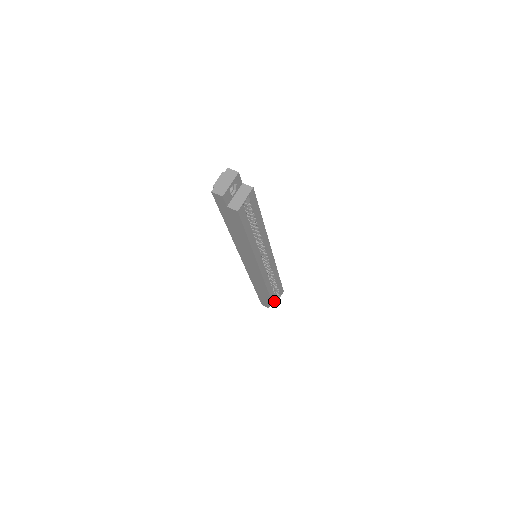
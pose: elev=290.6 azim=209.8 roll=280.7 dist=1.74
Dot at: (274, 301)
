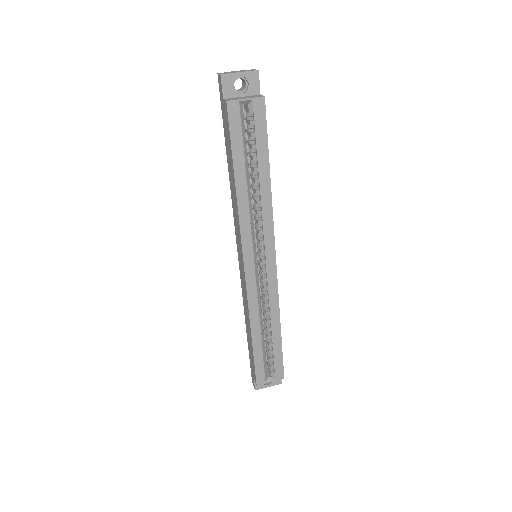
Dot at: (260, 371)
